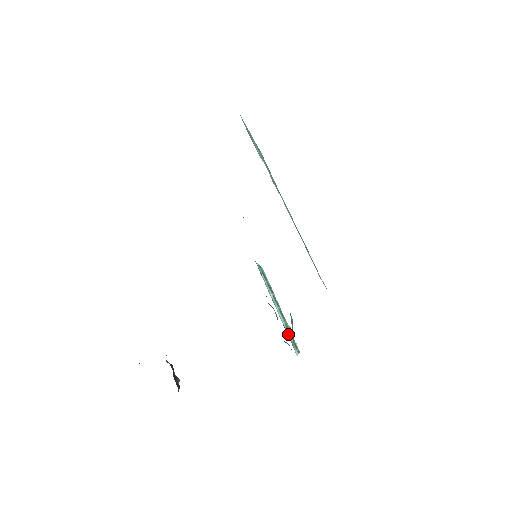
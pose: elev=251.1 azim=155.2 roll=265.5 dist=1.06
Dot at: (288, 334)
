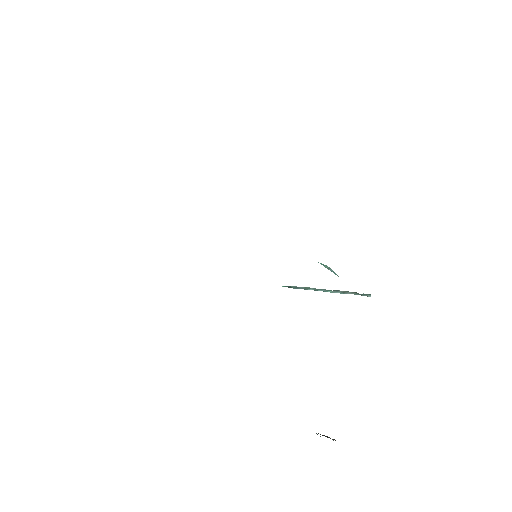
Dot at: occluded
